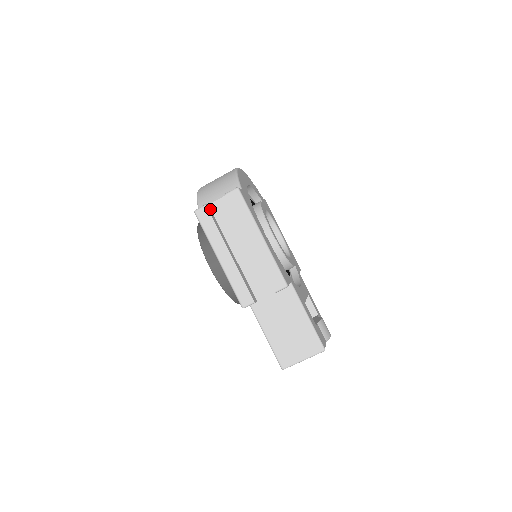
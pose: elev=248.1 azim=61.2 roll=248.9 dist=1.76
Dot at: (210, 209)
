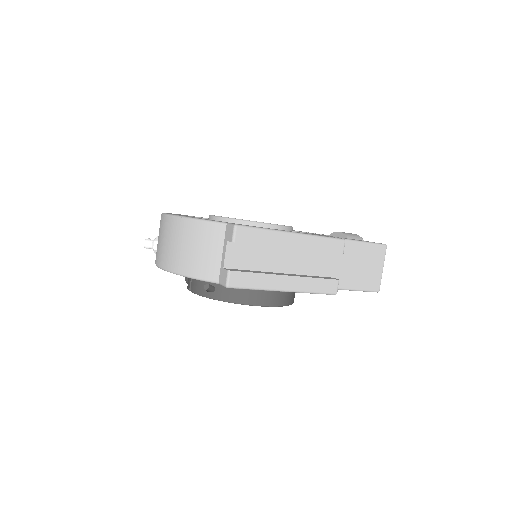
Dot at: (230, 269)
